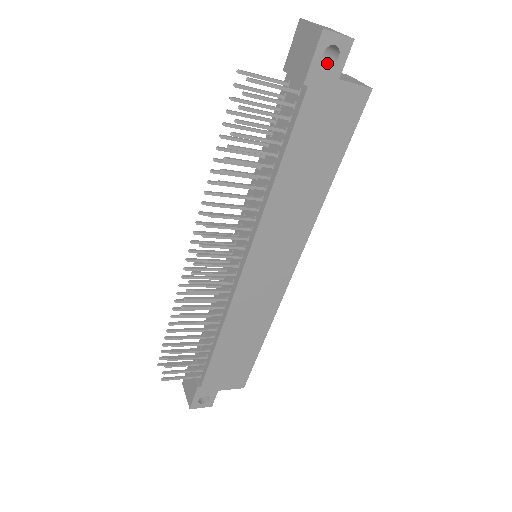
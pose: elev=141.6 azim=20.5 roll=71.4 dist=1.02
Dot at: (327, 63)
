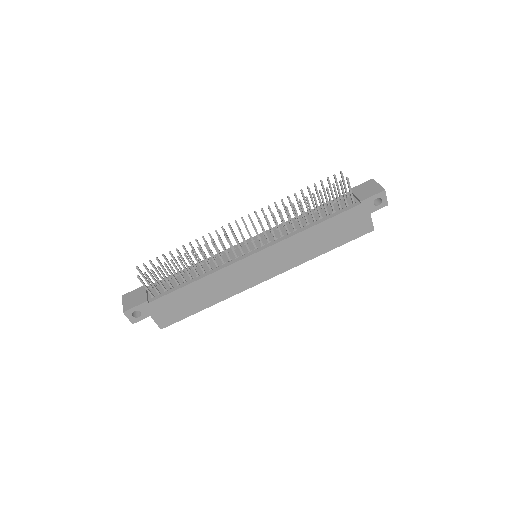
Dot at: (373, 203)
